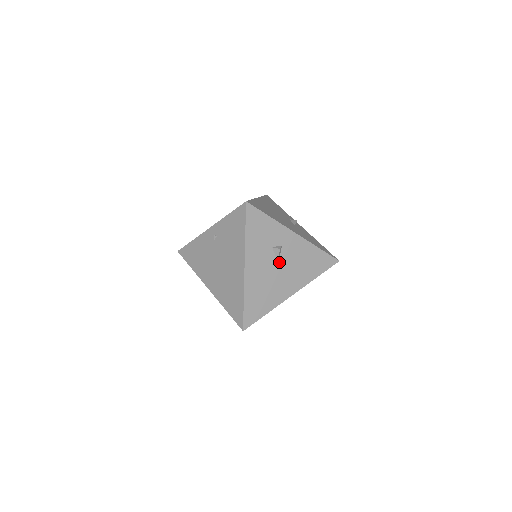
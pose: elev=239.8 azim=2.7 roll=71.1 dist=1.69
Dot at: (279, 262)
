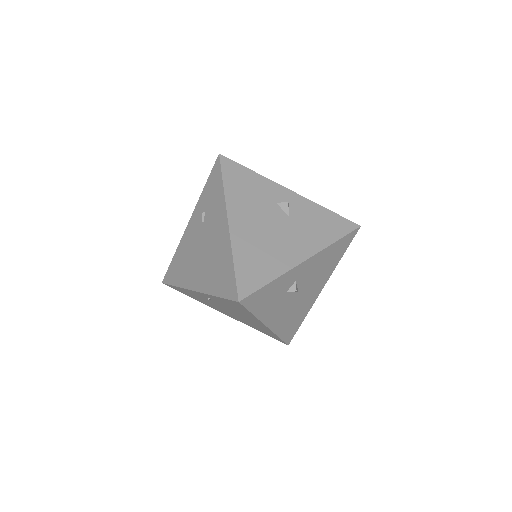
Dot at: (298, 291)
